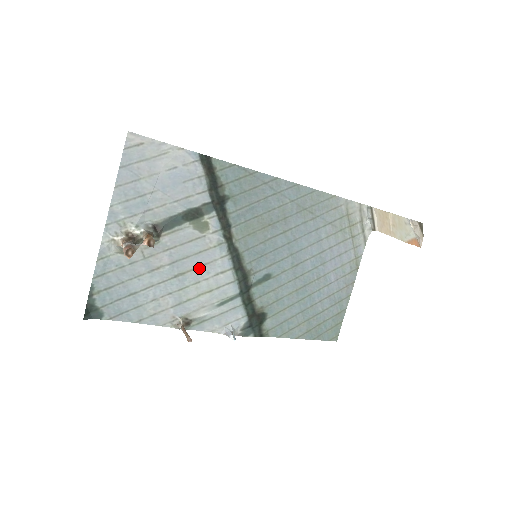
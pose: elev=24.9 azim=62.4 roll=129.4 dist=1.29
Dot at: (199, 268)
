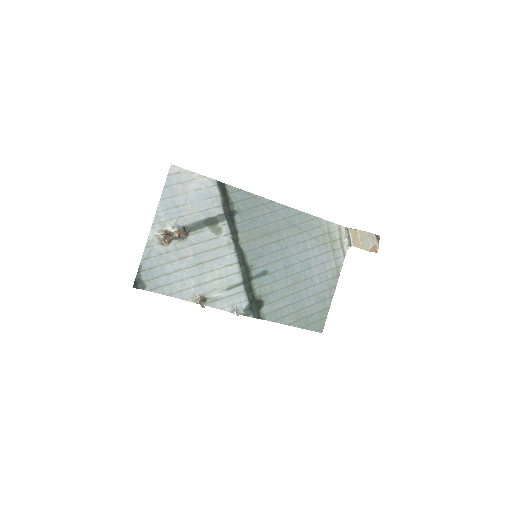
Dot at: (214, 260)
